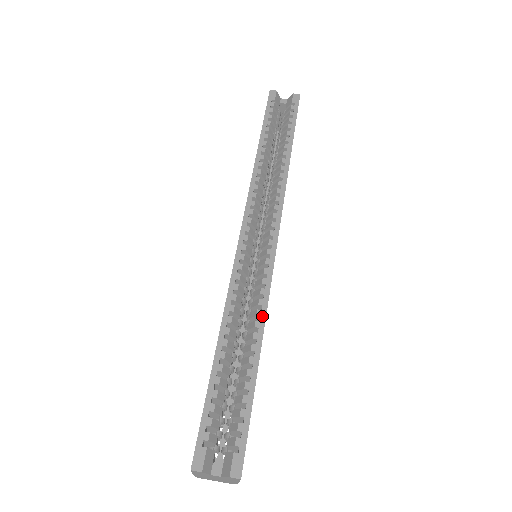
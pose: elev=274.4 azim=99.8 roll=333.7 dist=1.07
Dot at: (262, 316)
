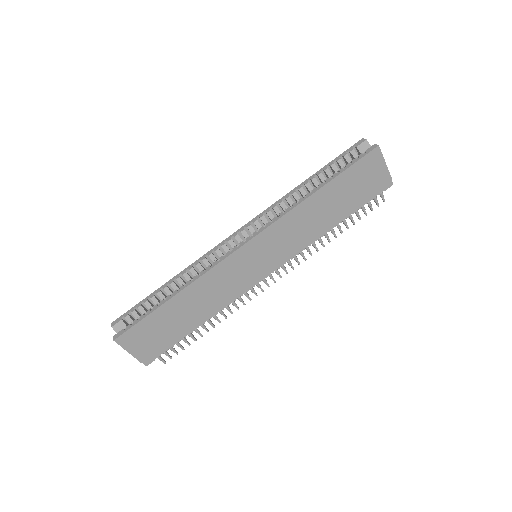
Dot at: (194, 279)
